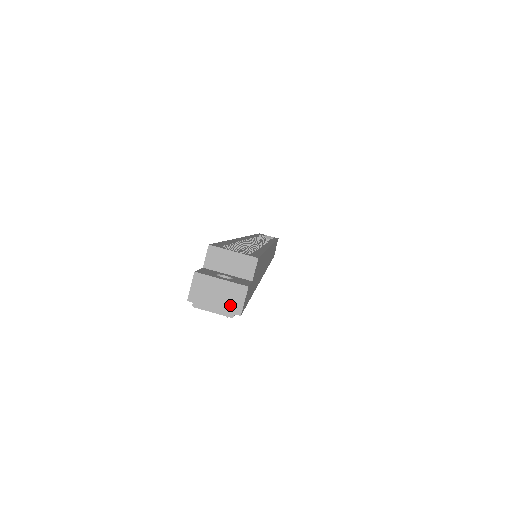
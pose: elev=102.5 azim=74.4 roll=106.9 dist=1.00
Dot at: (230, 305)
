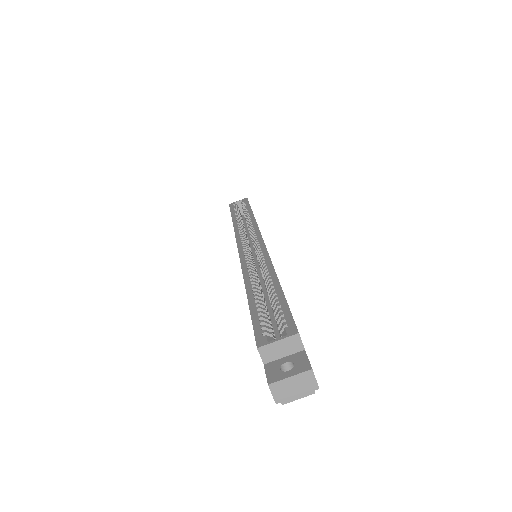
Dot at: (307, 387)
